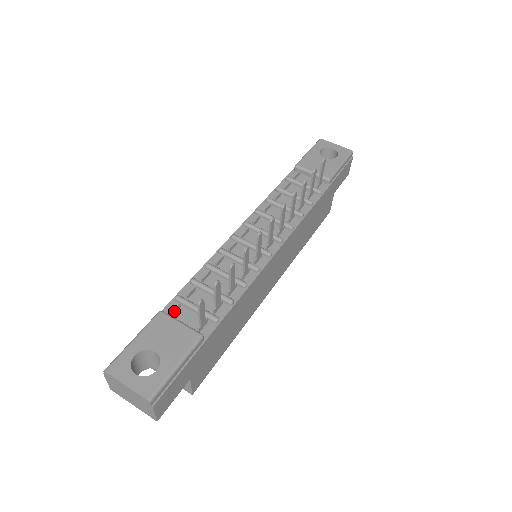
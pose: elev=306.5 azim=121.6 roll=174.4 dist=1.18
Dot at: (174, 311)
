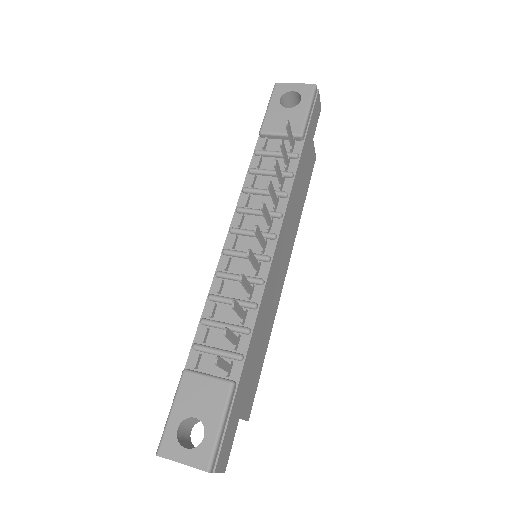
Dot at: (197, 363)
